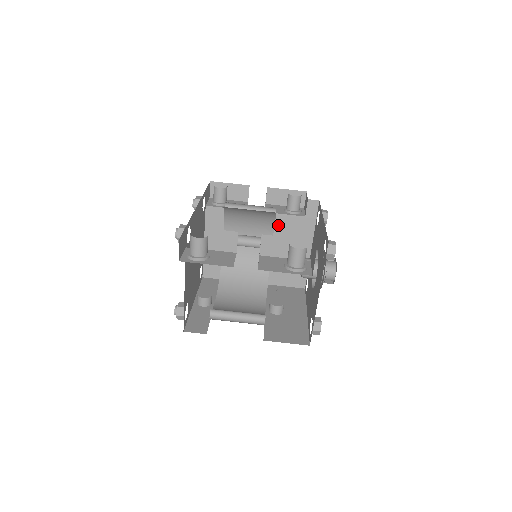
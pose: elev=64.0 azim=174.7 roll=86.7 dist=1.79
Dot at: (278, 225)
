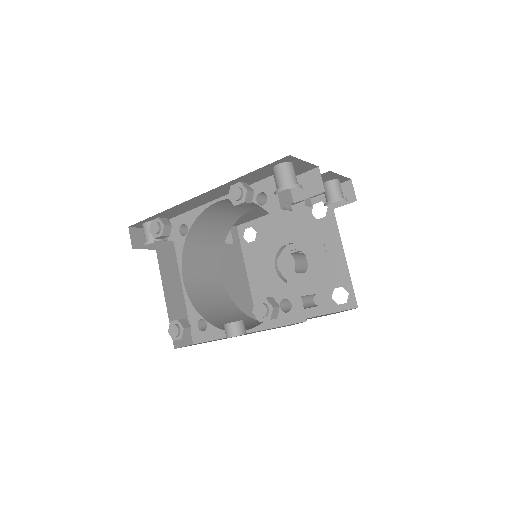
Dot at: occluded
